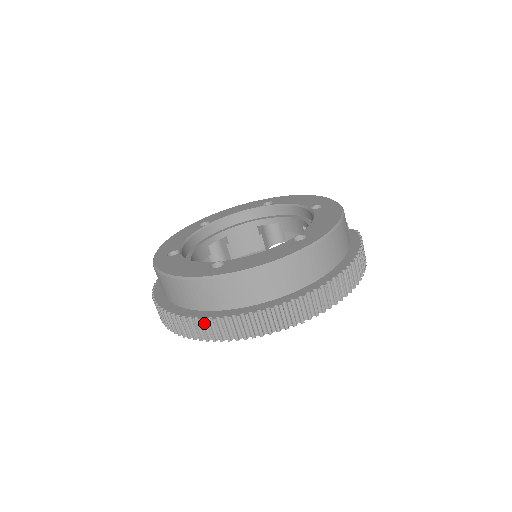
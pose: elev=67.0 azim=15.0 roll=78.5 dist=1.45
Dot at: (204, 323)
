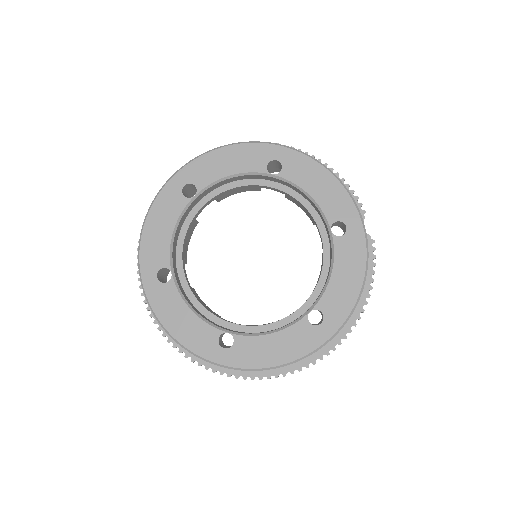
Dot at: (210, 367)
